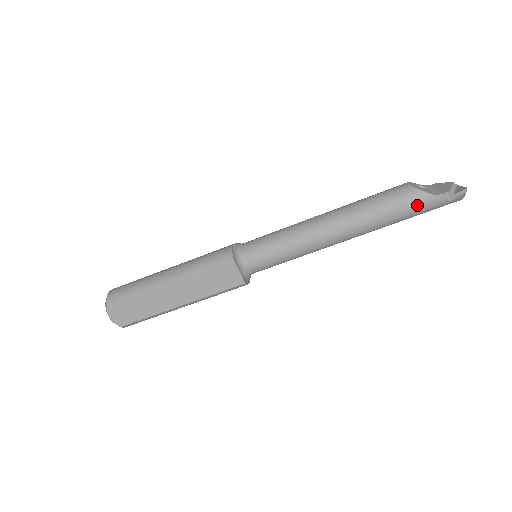
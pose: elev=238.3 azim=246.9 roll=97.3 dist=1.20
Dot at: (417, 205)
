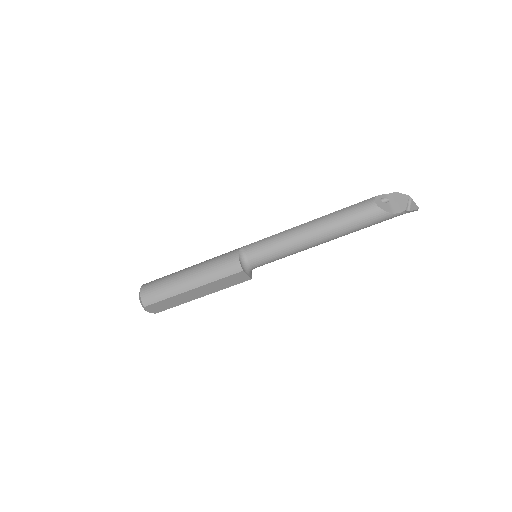
Dot at: (381, 220)
